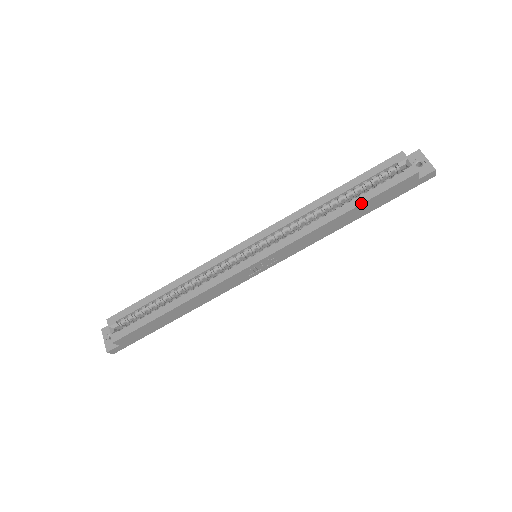
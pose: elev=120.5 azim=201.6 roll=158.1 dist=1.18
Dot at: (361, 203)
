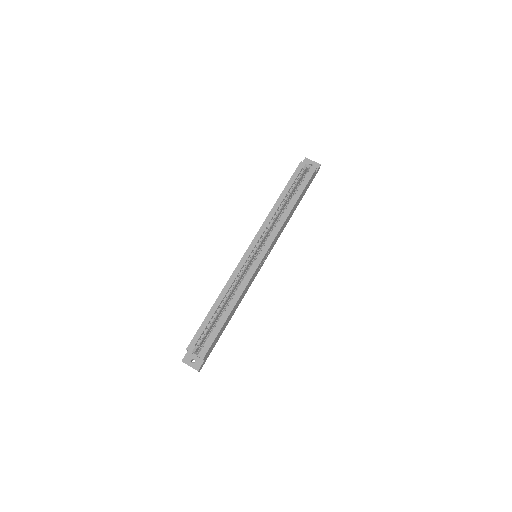
Dot at: (299, 197)
